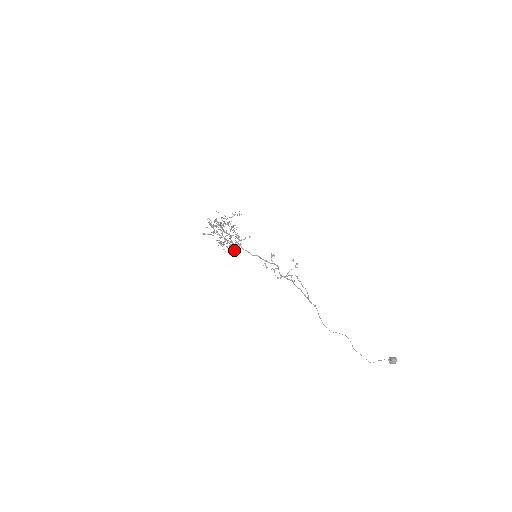
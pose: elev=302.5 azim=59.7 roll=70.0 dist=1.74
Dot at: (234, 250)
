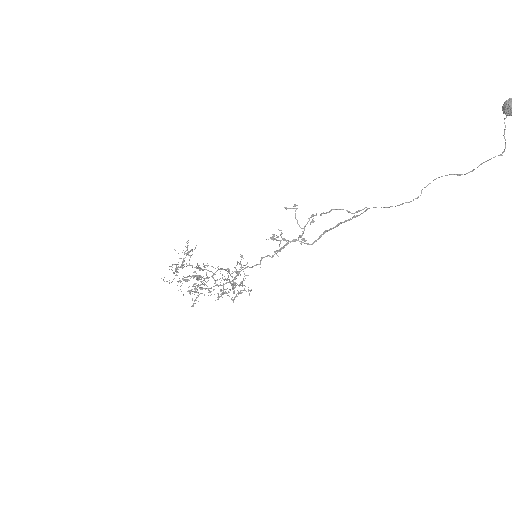
Dot at: (241, 285)
